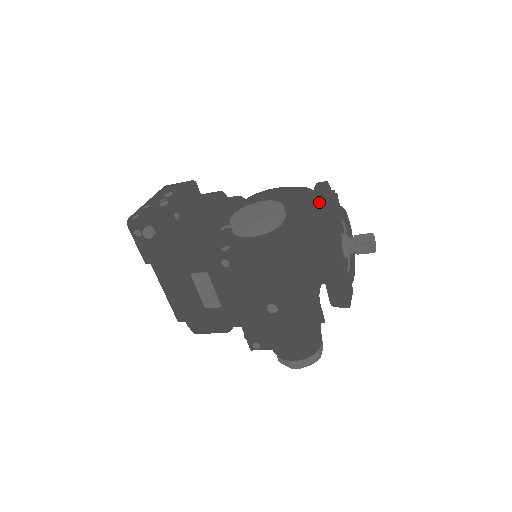
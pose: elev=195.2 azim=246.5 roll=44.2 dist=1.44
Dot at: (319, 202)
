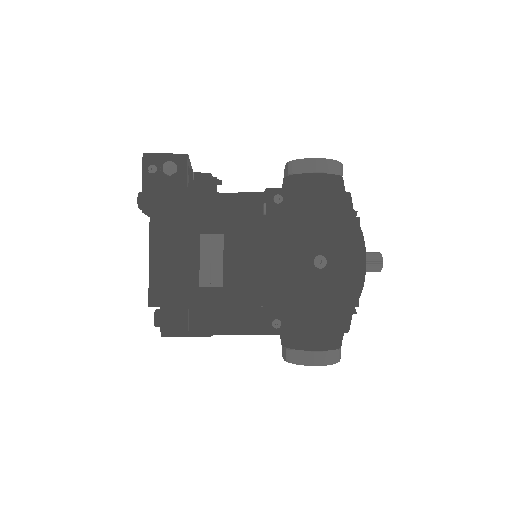
Dot at: (348, 197)
